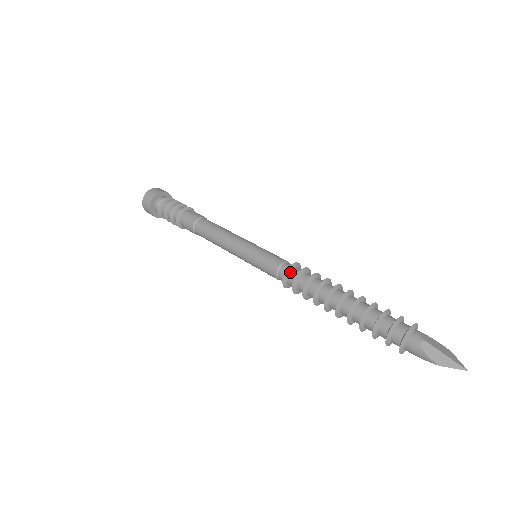
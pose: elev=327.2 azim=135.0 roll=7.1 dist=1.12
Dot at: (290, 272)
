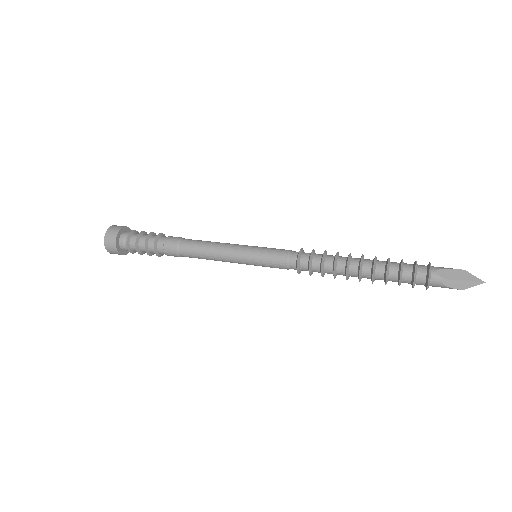
Dot at: (300, 265)
